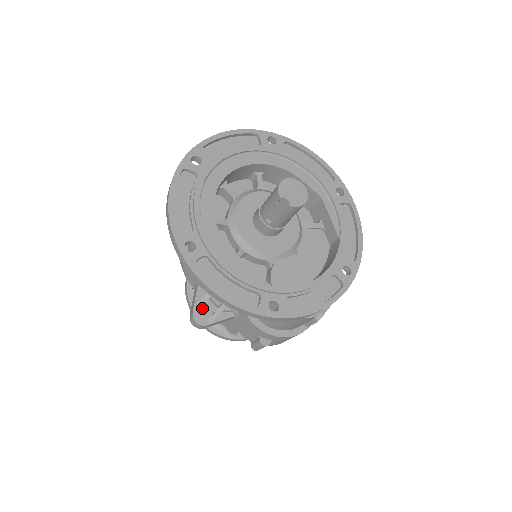
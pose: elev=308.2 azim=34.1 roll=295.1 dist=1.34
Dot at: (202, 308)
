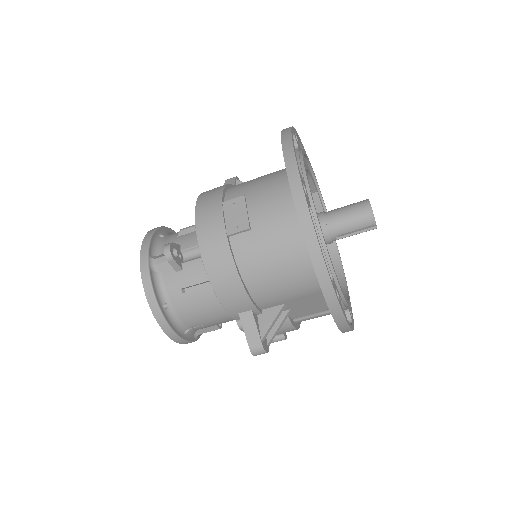
Dot at: (262, 335)
